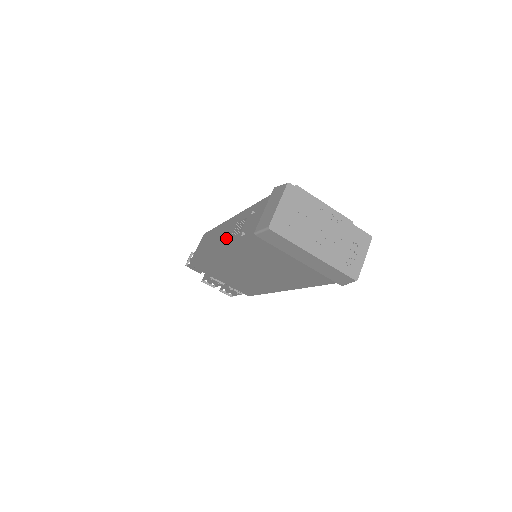
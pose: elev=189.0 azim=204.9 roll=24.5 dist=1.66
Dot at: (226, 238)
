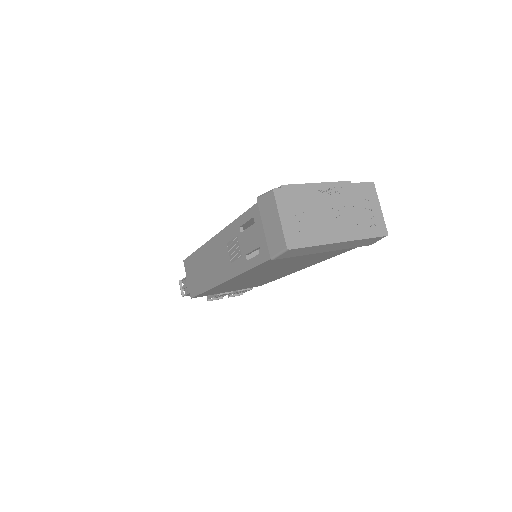
Dot at: (224, 264)
